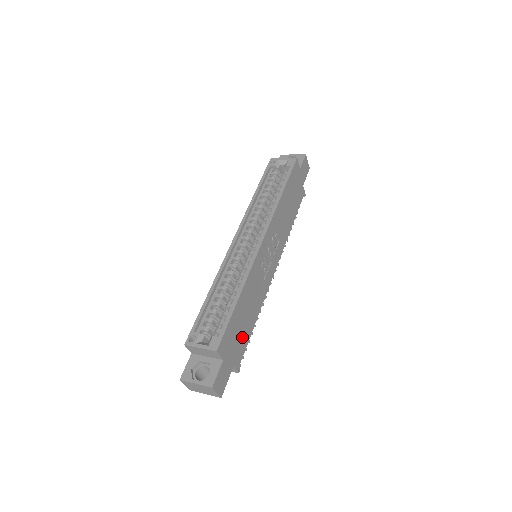
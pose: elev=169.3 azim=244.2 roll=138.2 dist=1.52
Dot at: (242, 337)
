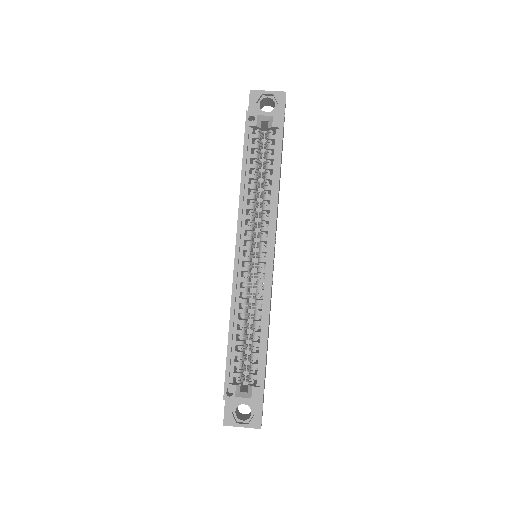
Dot at: occluded
